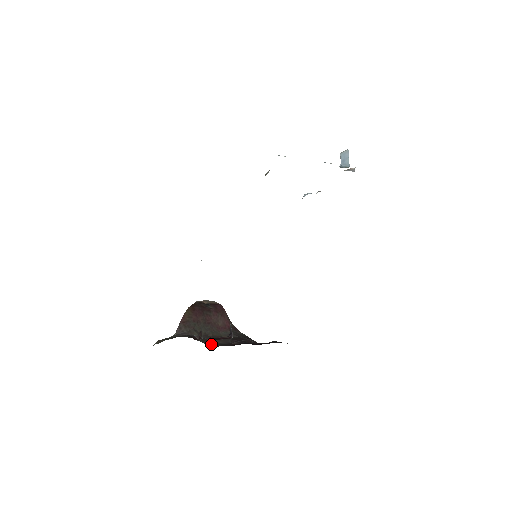
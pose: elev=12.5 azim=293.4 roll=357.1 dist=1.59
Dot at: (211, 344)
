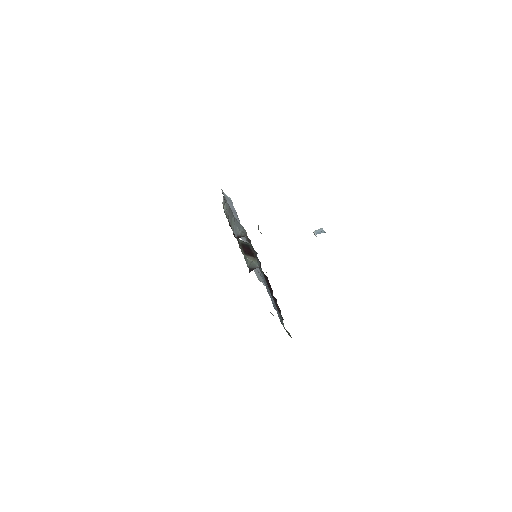
Dot at: occluded
